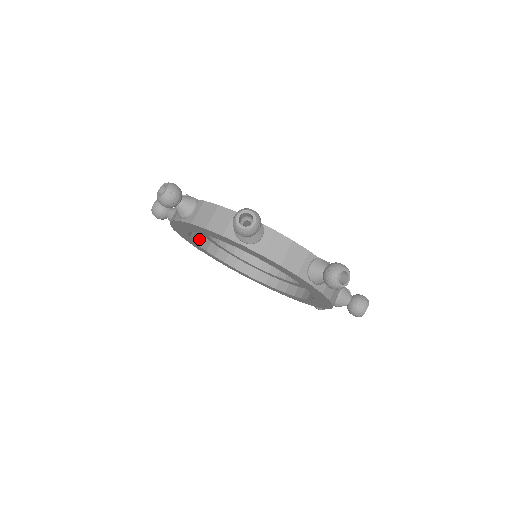
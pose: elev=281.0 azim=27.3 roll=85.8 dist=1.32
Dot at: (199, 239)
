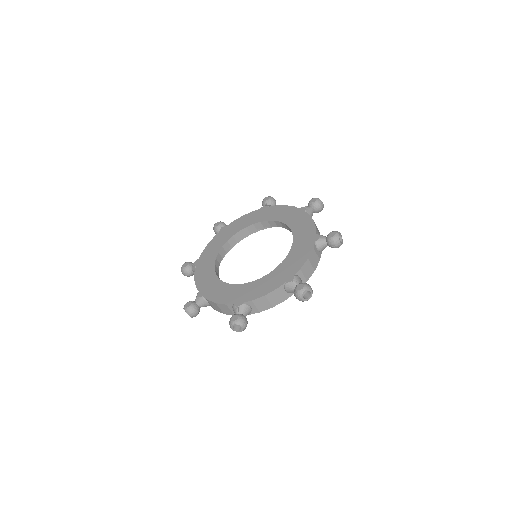
Dot at: occluded
